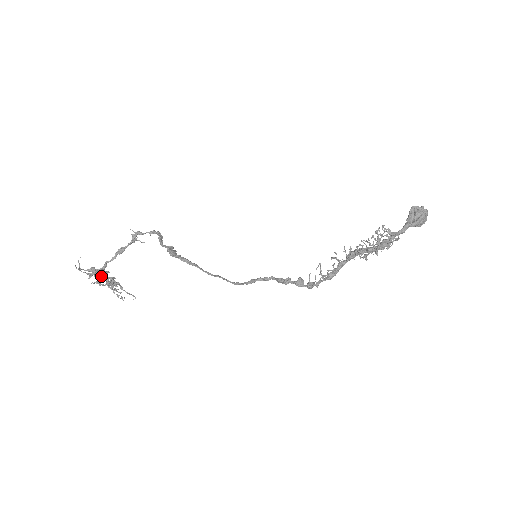
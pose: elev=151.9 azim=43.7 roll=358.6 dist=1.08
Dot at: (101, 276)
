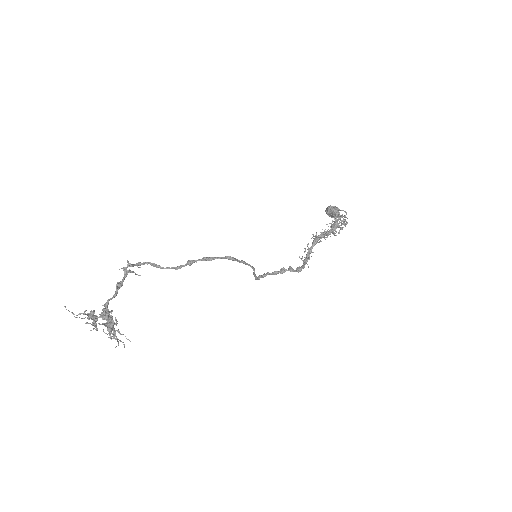
Dot at: (108, 316)
